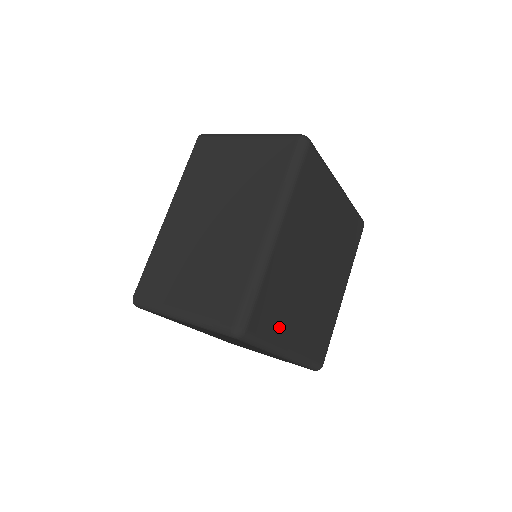
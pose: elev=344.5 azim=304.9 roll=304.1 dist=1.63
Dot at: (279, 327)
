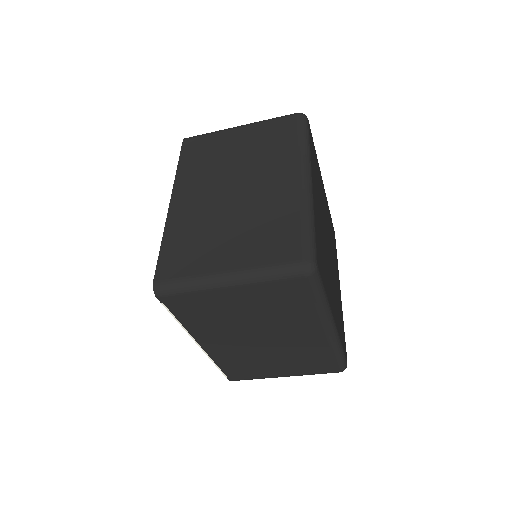
Dot at: (327, 286)
